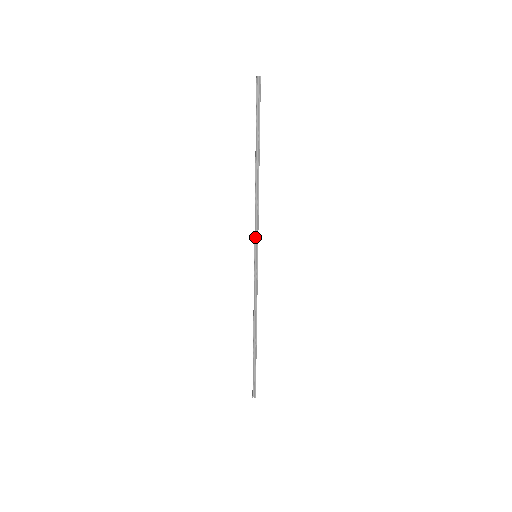
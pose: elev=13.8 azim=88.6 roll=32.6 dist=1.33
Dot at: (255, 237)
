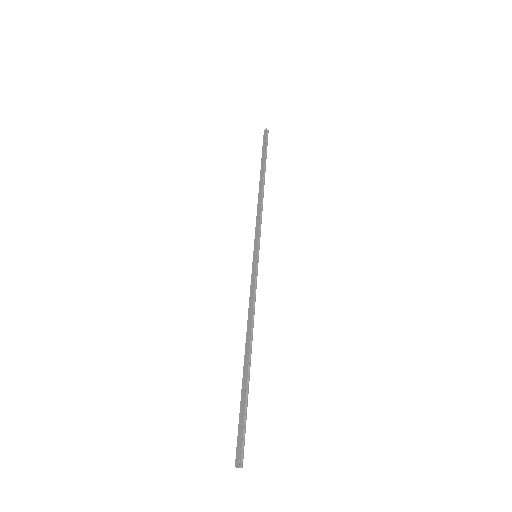
Dot at: (257, 236)
